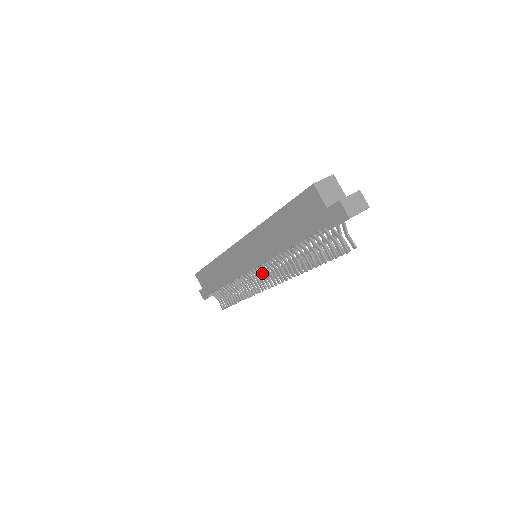
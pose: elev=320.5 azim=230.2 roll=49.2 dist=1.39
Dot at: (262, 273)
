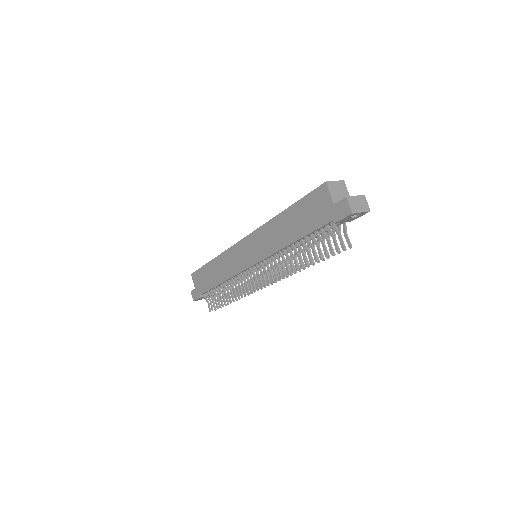
Dot at: (258, 272)
